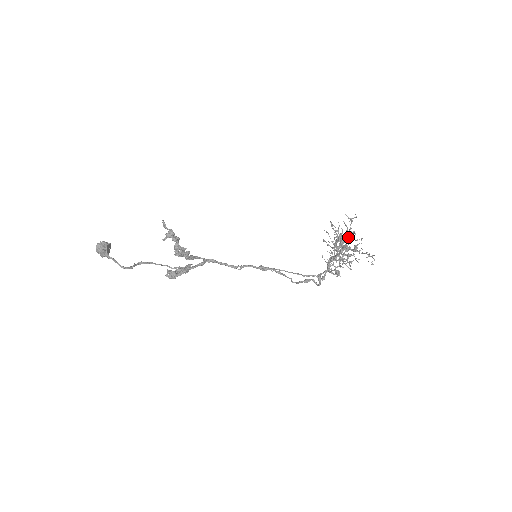
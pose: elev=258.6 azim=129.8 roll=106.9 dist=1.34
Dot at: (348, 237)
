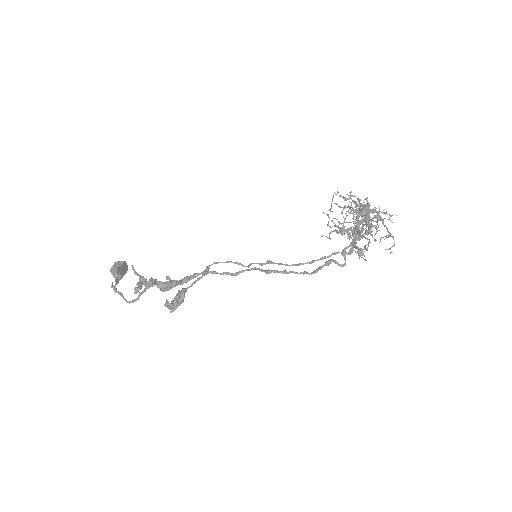
Dot at: occluded
